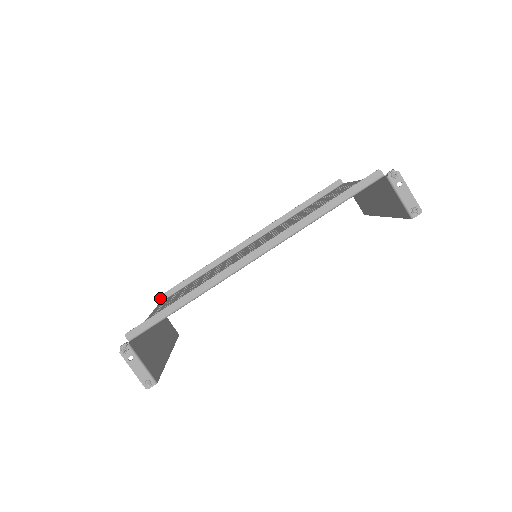
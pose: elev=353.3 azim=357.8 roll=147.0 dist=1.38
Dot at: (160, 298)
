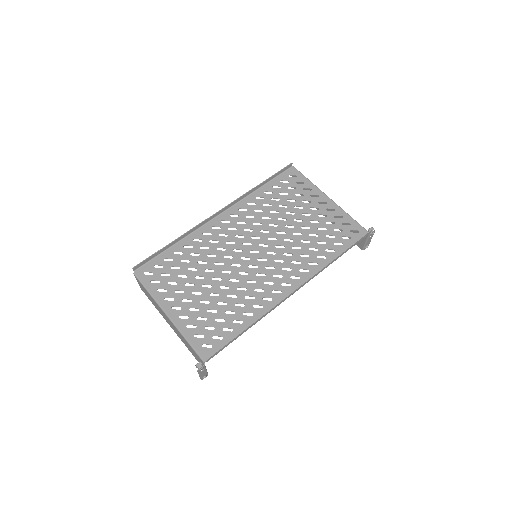
Dot at: (136, 267)
